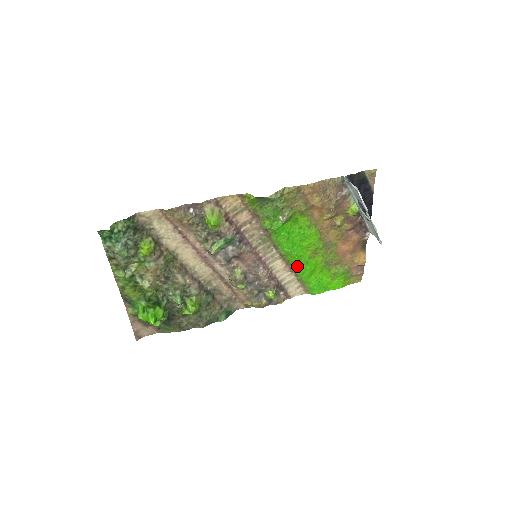
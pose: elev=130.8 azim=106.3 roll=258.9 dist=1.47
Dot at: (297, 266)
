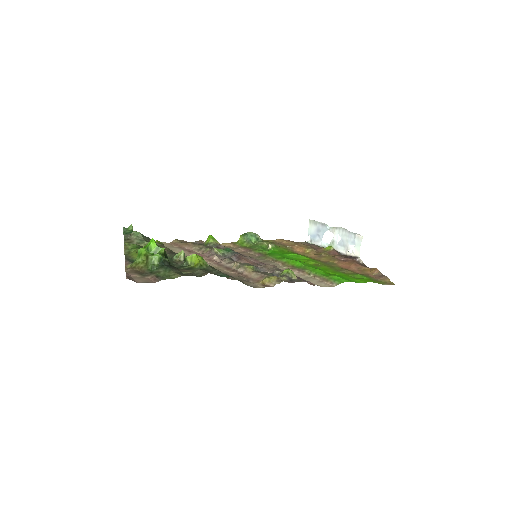
Dot at: (304, 267)
